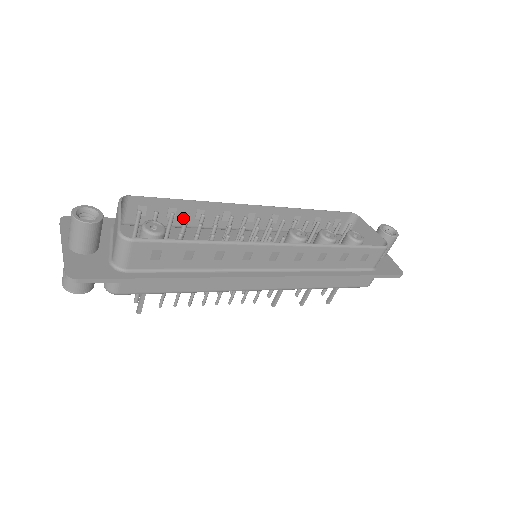
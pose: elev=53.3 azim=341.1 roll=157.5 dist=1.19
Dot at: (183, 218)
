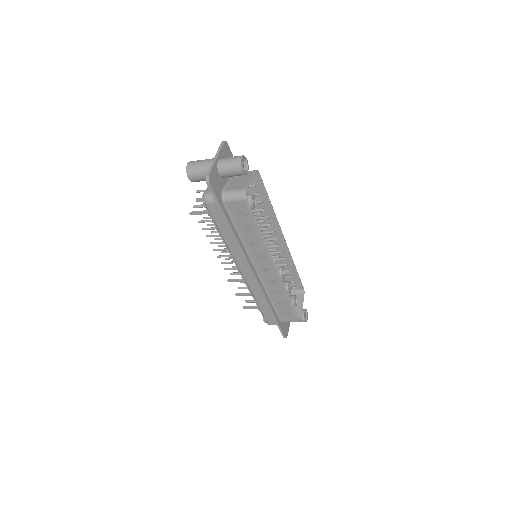
Dot at: (258, 205)
